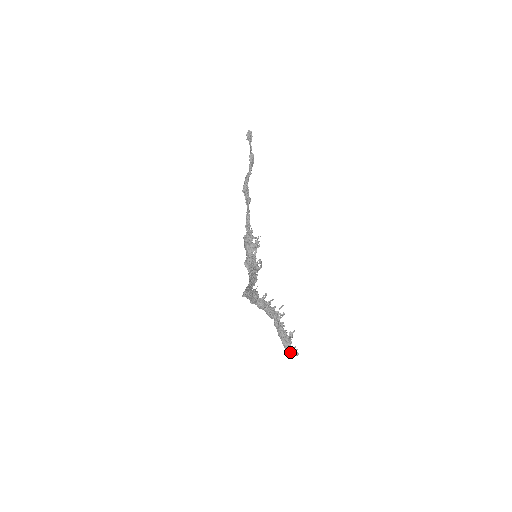
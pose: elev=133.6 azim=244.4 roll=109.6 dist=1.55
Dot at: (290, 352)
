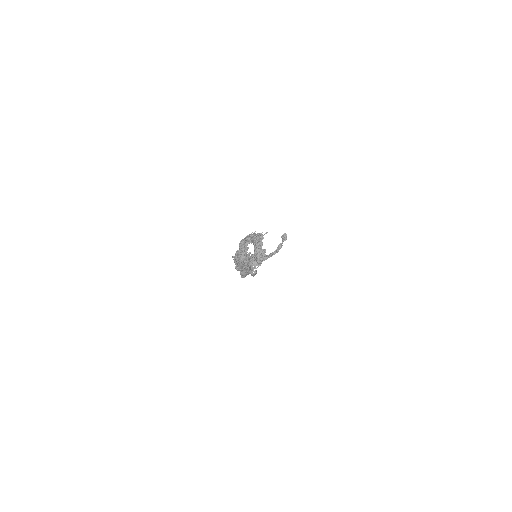
Dot at: (259, 253)
